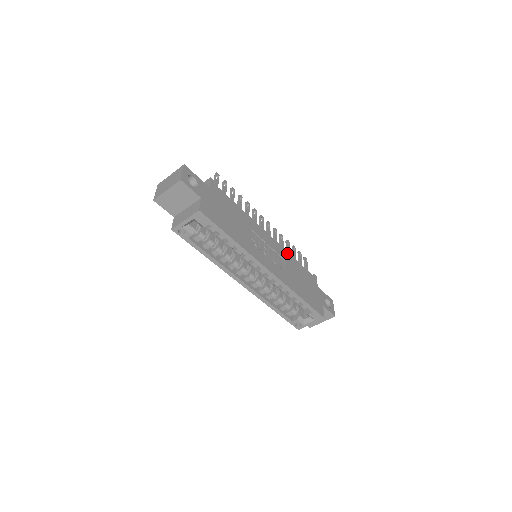
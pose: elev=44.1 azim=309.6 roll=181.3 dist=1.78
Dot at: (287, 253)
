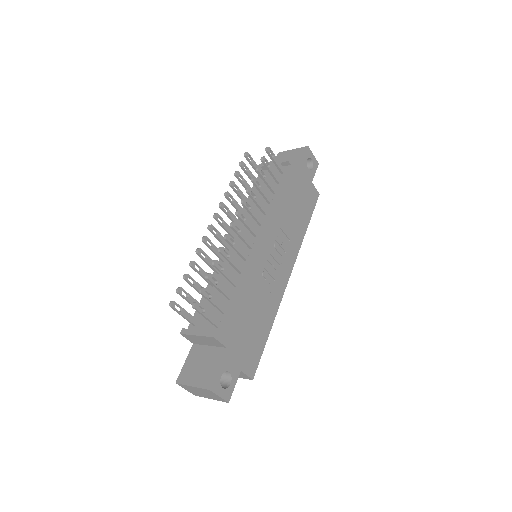
Dot at: (273, 212)
